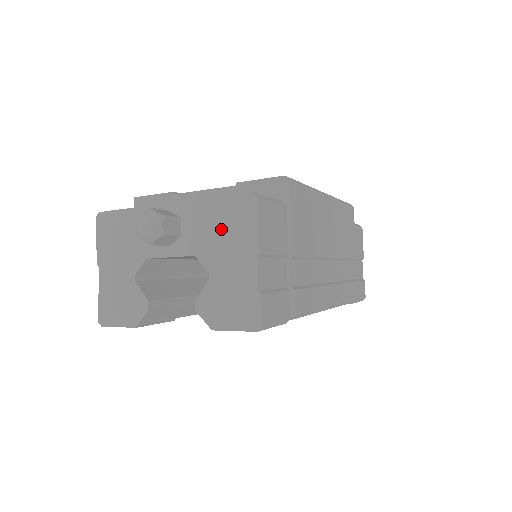
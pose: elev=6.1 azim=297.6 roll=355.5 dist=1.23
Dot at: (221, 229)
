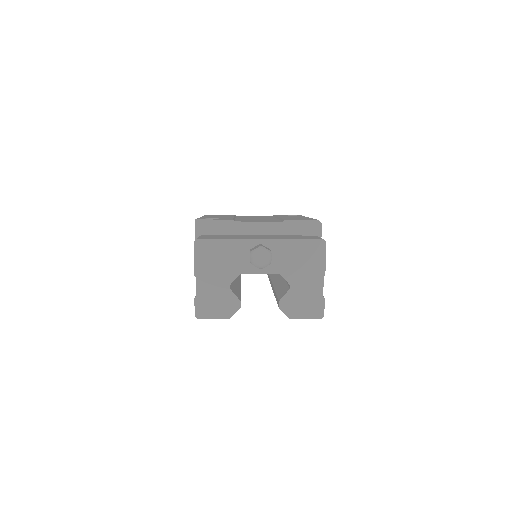
Dot at: (300, 259)
